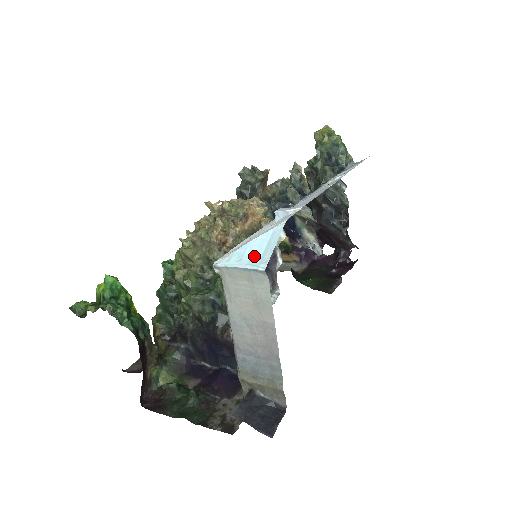
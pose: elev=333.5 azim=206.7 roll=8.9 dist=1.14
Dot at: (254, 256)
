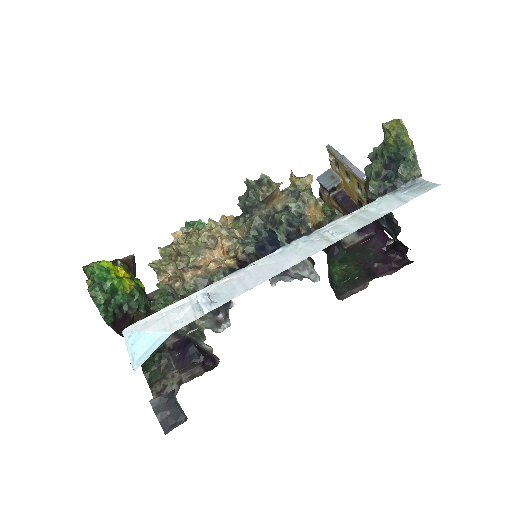
Dot at: (139, 350)
